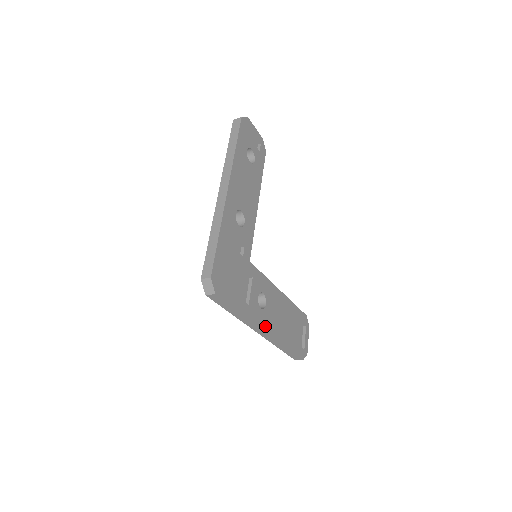
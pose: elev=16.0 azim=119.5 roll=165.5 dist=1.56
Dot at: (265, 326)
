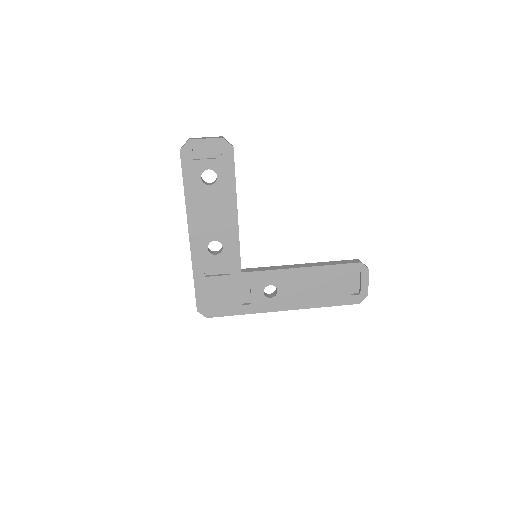
Dot at: (281, 307)
